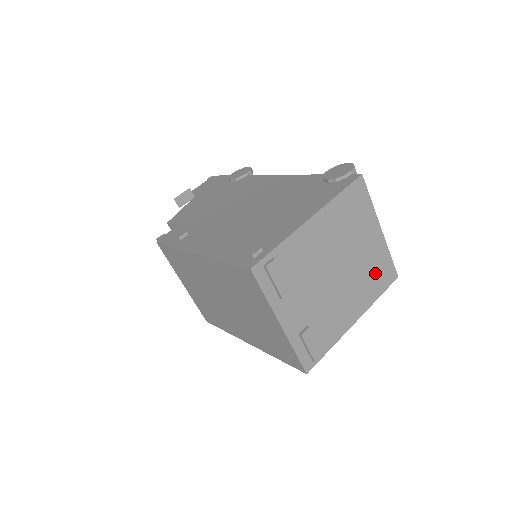
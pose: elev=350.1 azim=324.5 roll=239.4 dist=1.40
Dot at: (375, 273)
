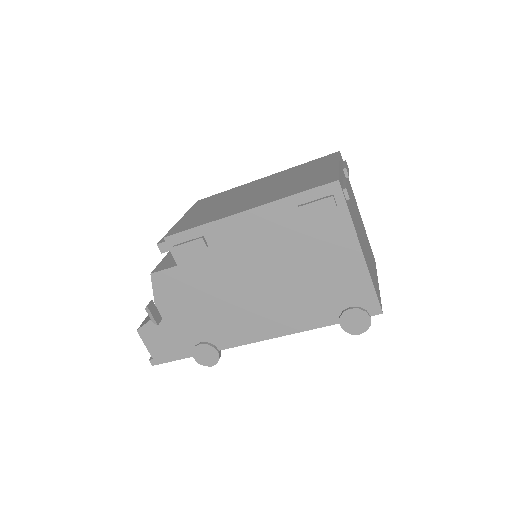
Dot at: (373, 278)
